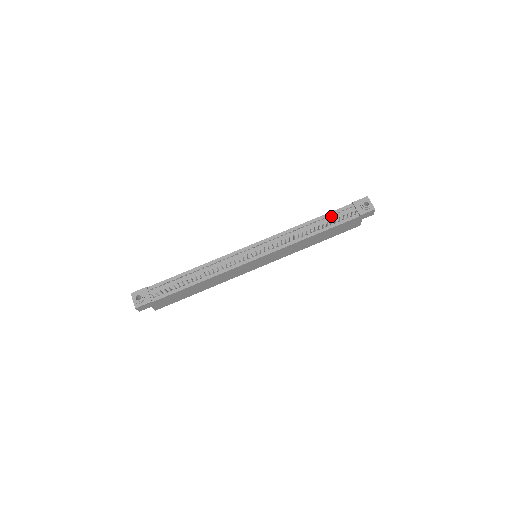
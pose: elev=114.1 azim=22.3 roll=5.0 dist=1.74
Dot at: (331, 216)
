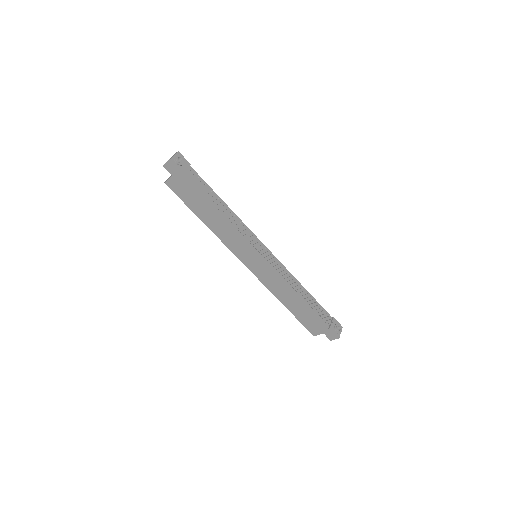
Dot at: occluded
